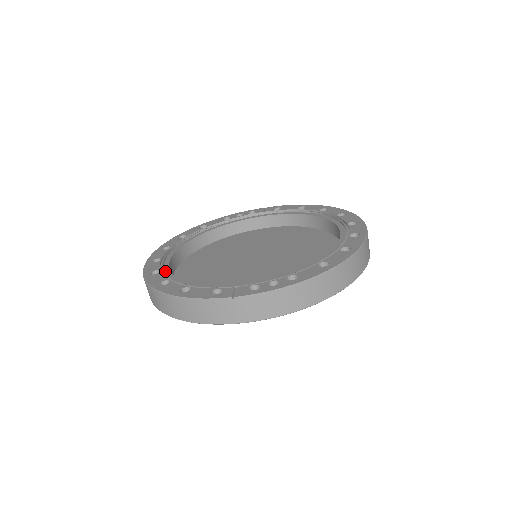
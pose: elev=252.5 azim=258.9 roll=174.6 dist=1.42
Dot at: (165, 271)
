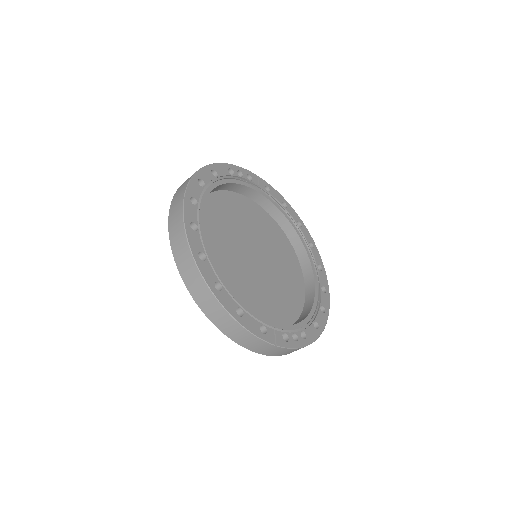
Dot at: (208, 256)
